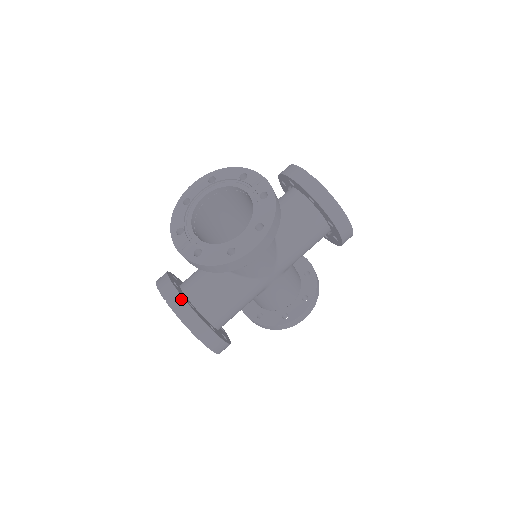
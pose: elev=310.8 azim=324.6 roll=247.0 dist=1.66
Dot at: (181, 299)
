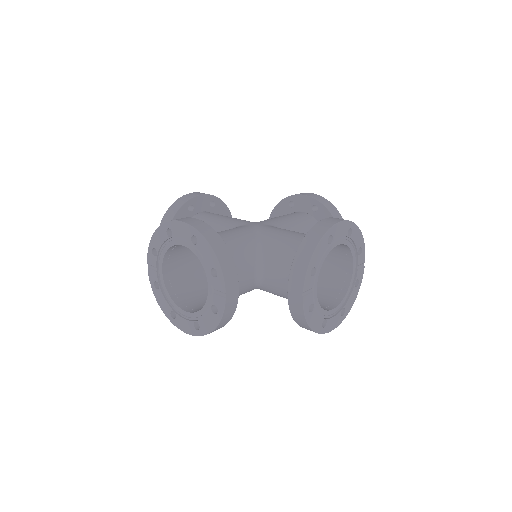
Dot at: occluded
